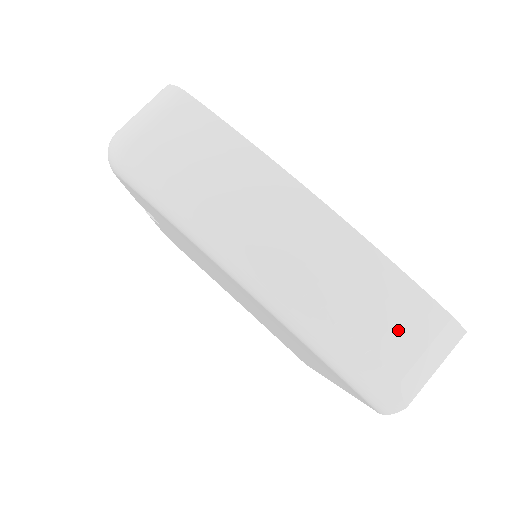
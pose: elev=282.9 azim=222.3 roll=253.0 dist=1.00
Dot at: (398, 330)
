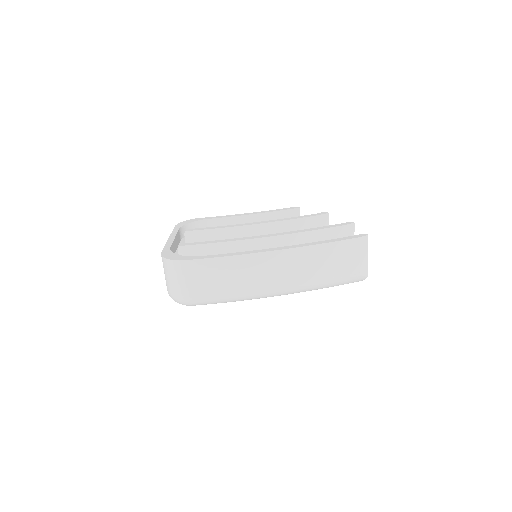
Dot at: (345, 261)
